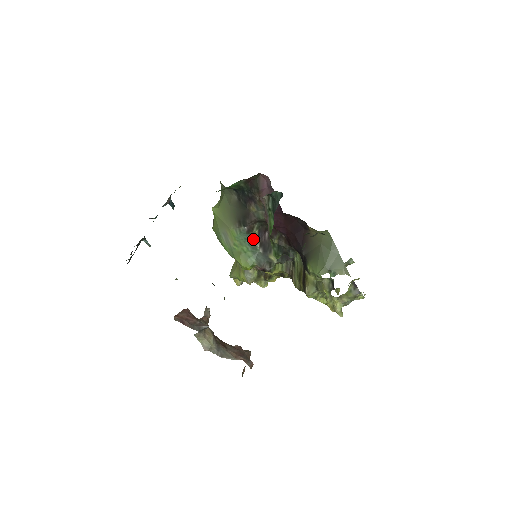
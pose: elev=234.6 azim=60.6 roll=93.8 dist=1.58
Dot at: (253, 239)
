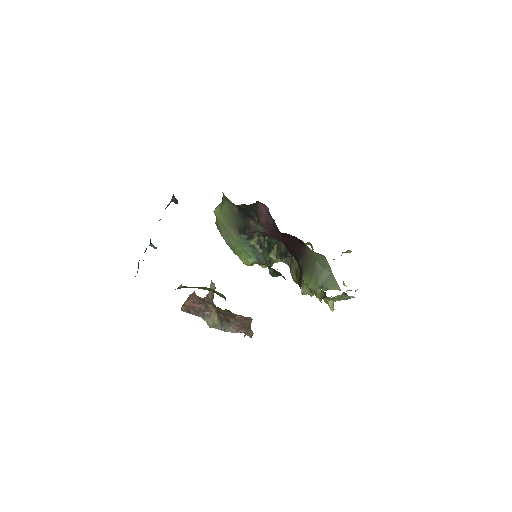
Dot at: (253, 243)
